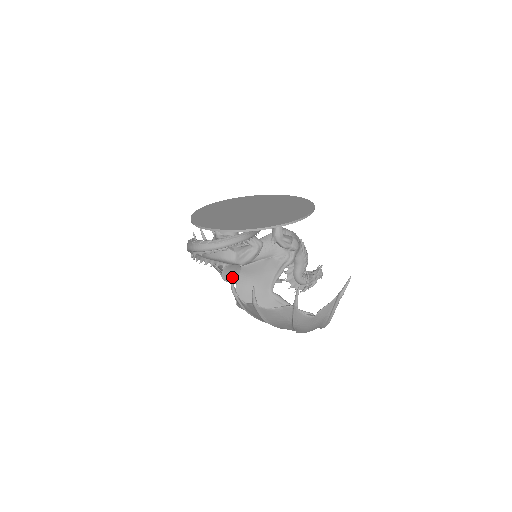
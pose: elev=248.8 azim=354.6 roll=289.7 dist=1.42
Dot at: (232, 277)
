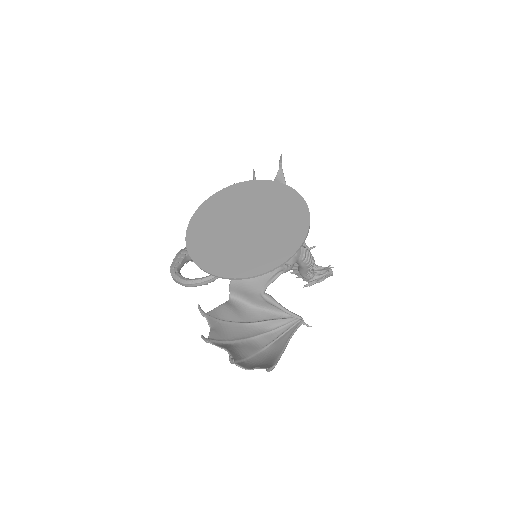
Dot at: (199, 307)
